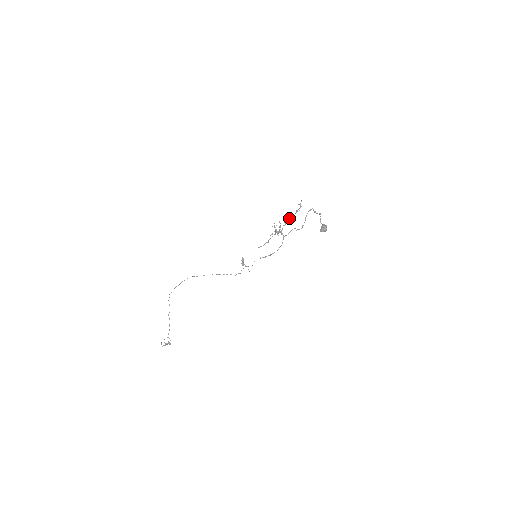
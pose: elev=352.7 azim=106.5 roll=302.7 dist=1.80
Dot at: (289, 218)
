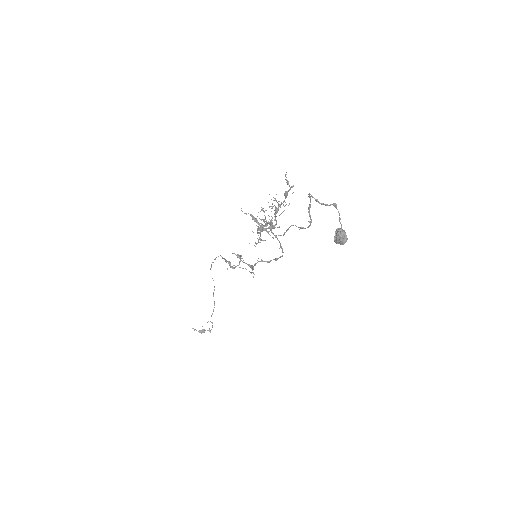
Dot at: (278, 205)
